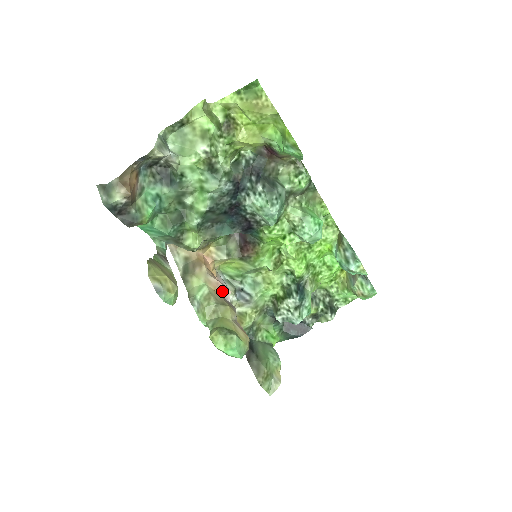
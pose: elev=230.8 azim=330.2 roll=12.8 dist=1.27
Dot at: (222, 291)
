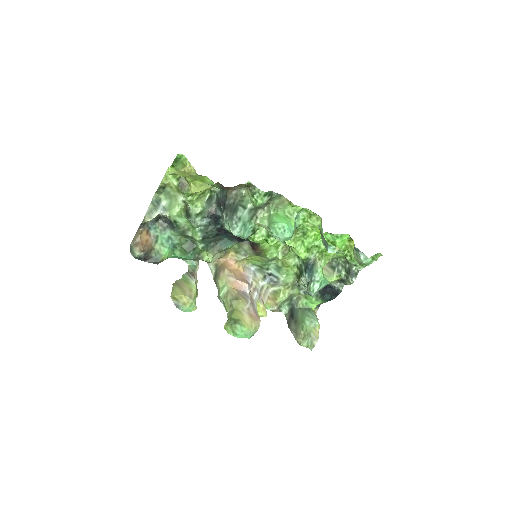
Dot at: (240, 286)
